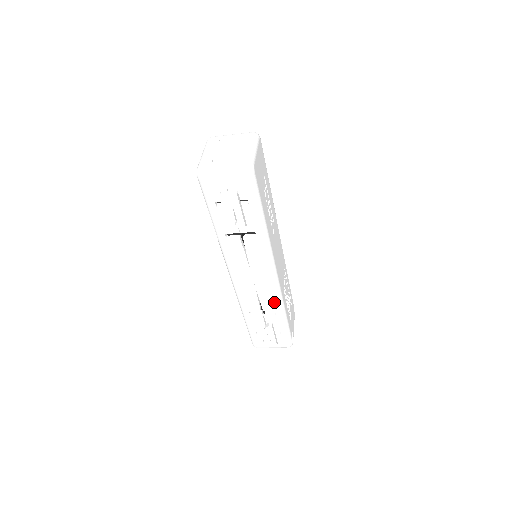
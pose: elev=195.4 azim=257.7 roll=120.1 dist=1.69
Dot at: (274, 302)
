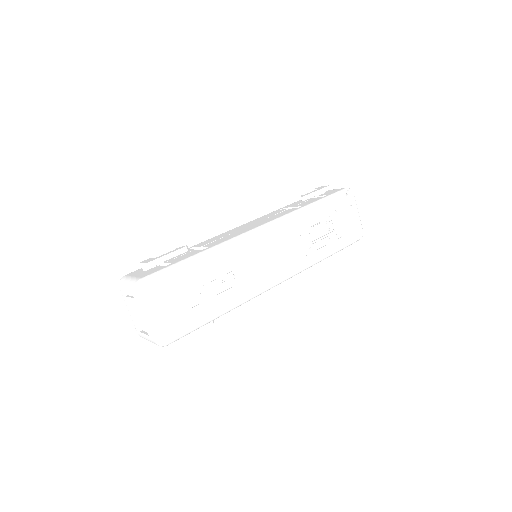
Dot at: occluded
